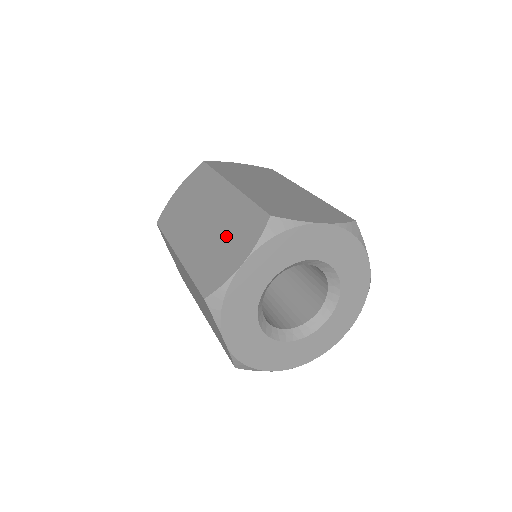
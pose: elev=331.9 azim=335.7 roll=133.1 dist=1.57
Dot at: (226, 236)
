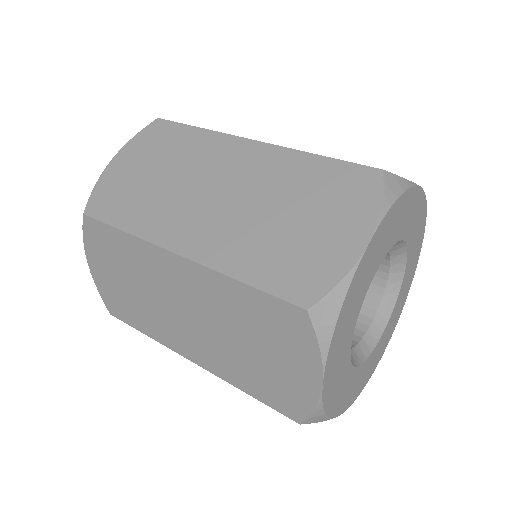
Dot at: (251, 341)
